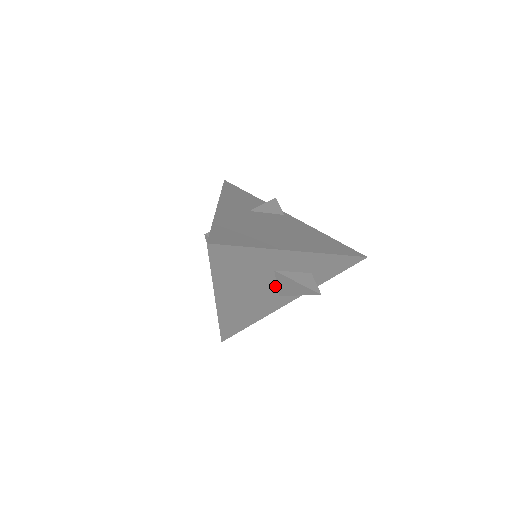
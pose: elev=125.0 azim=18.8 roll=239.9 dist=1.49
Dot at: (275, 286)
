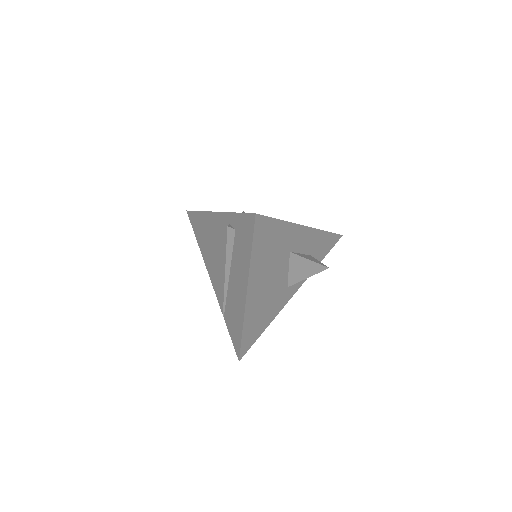
Dot at: (287, 274)
